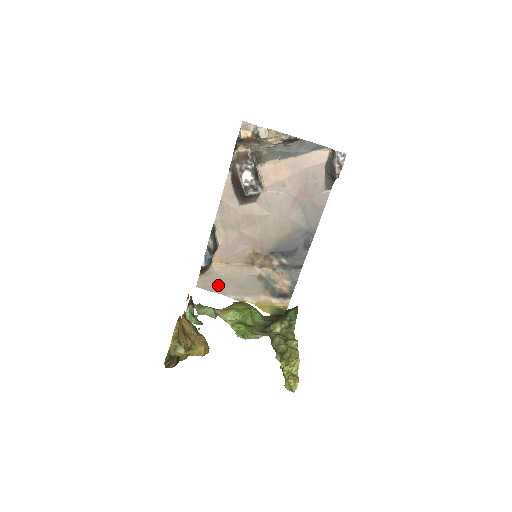
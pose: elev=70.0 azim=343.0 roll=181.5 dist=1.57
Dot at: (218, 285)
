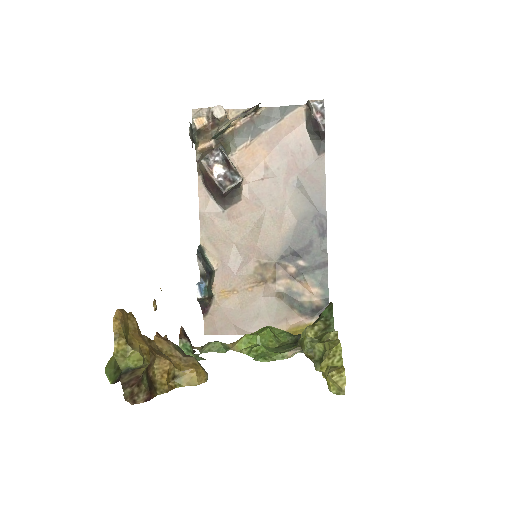
Dot at: (230, 323)
